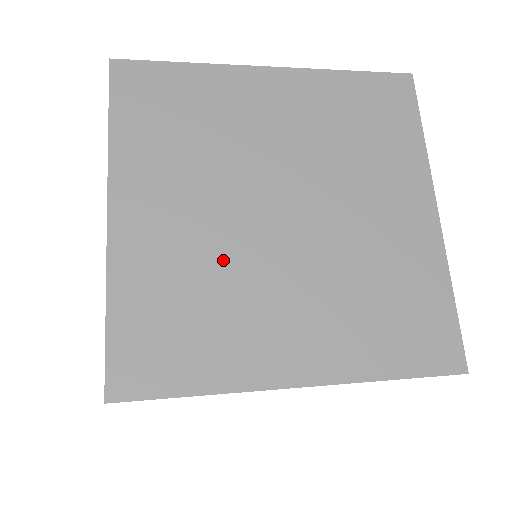
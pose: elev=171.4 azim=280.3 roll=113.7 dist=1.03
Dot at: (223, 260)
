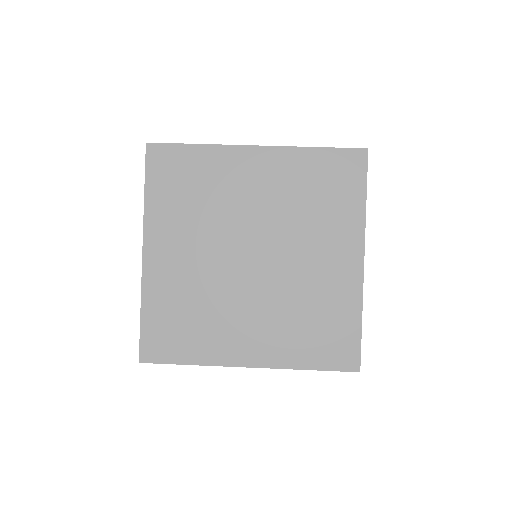
Dot at: (210, 287)
